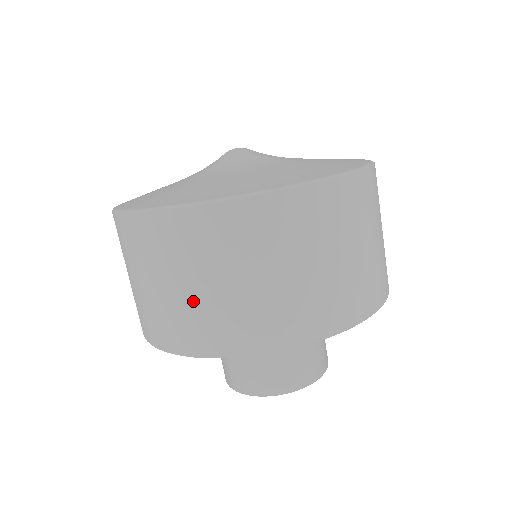
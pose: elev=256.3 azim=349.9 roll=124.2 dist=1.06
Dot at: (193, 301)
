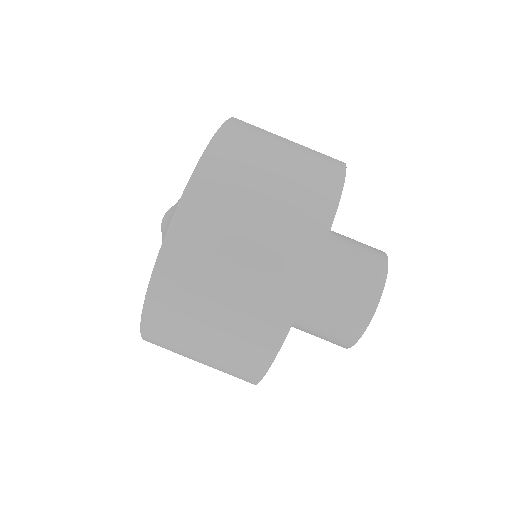
Dot at: occluded
